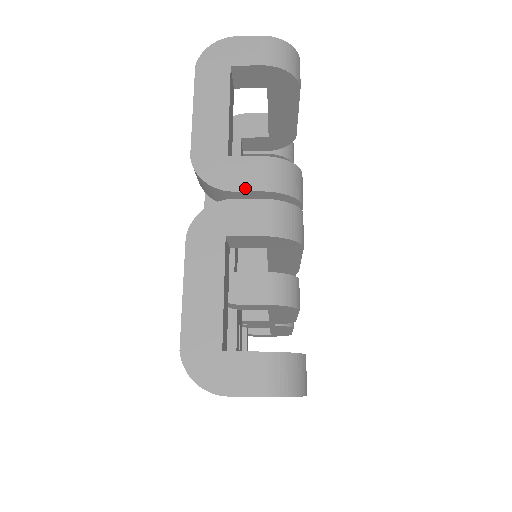
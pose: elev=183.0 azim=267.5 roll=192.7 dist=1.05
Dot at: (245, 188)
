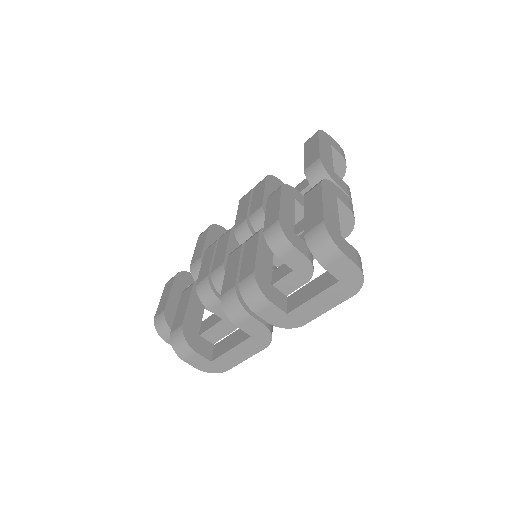
Dot at: (342, 187)
